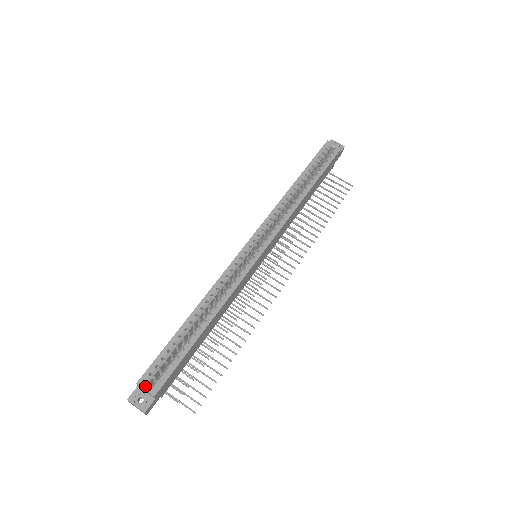
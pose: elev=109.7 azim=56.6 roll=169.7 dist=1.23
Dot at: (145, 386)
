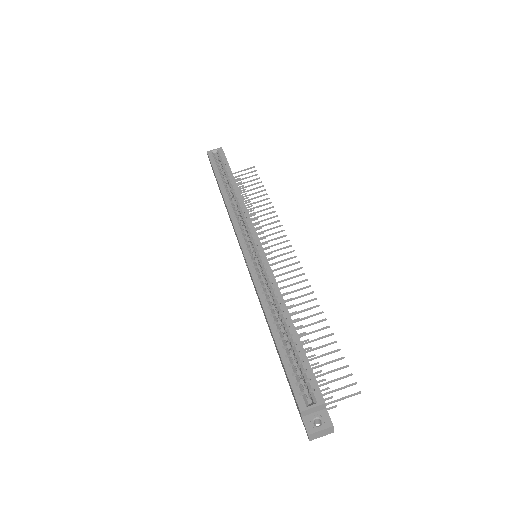
Dot at: (309, 405)
